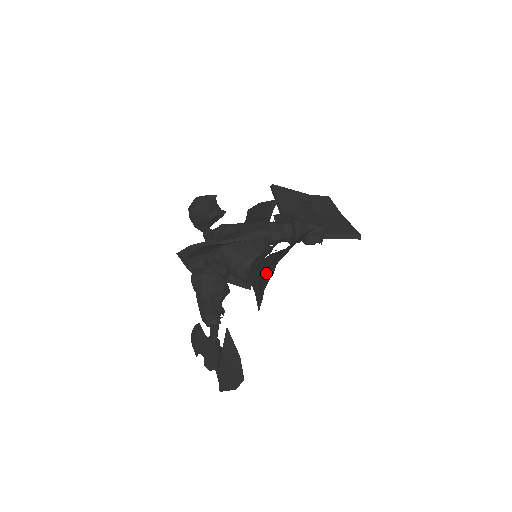
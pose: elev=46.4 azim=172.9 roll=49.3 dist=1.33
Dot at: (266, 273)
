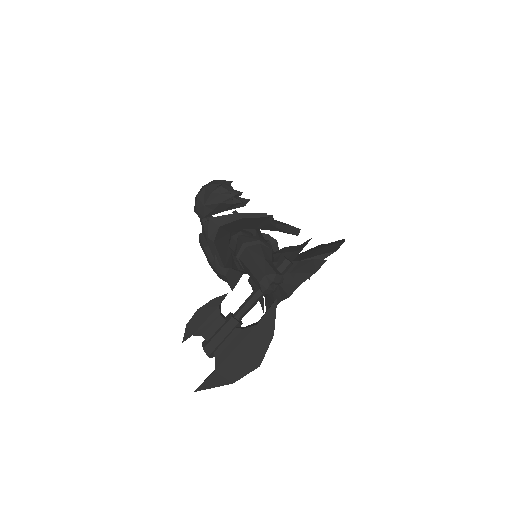
Dot at: (316, 259)
